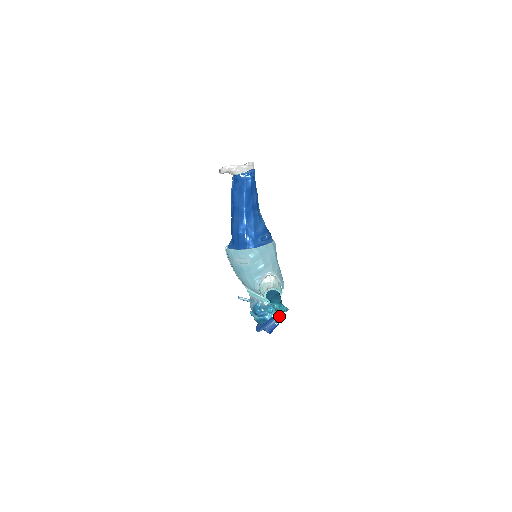
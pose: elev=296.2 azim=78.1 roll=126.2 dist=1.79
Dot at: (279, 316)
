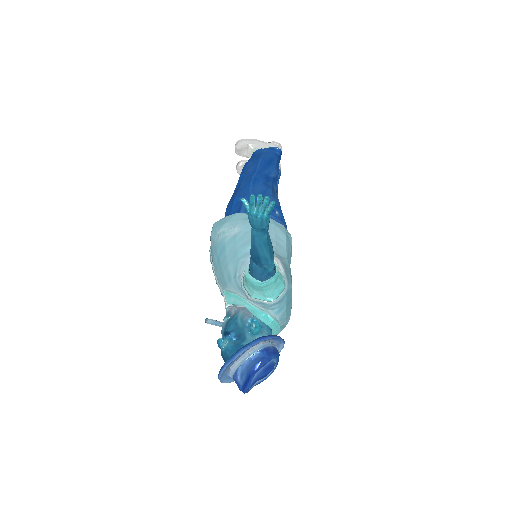
Dot at: (270, 346)
